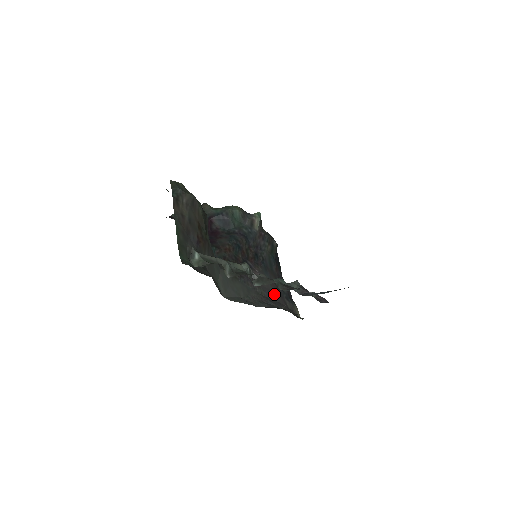
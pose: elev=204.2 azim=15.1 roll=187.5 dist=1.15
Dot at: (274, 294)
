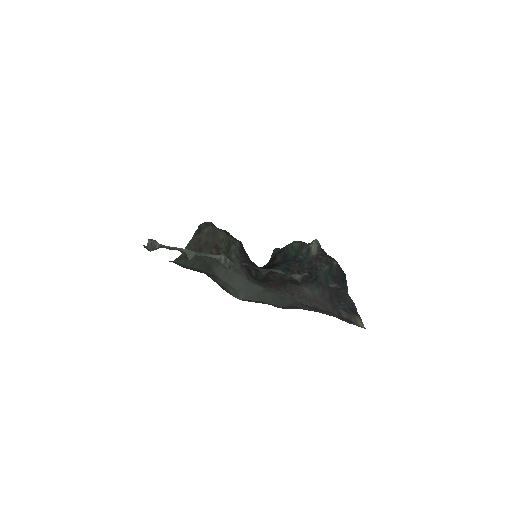
Dot at: (323, 304)
